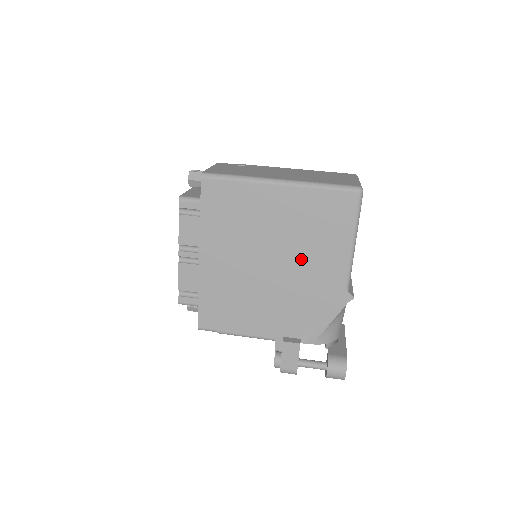
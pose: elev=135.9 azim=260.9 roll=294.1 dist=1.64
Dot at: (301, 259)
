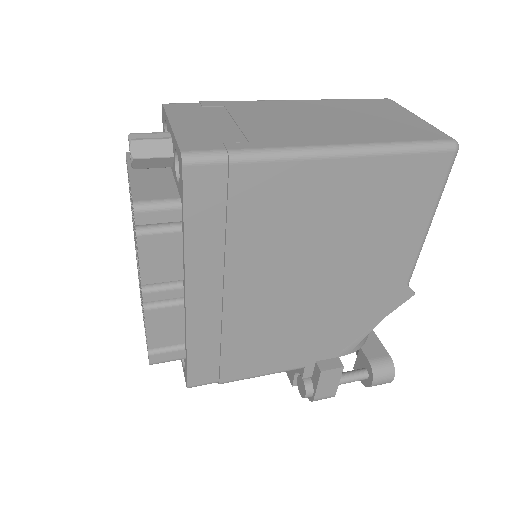
Dot at: (353, 263)
